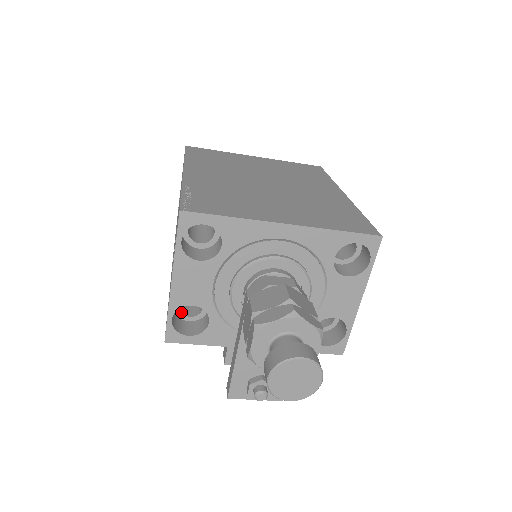
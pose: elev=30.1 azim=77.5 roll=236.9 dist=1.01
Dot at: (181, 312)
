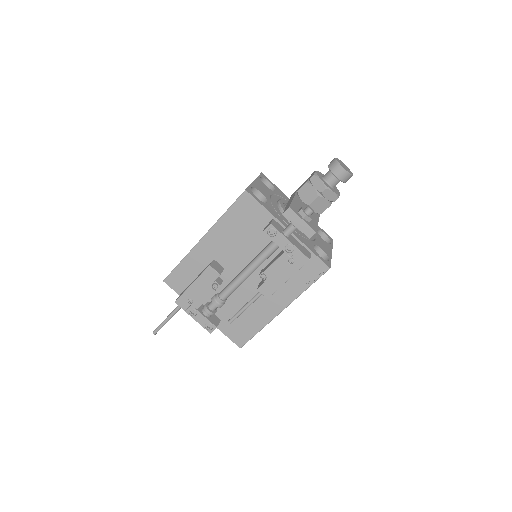
Dot at: occluded
